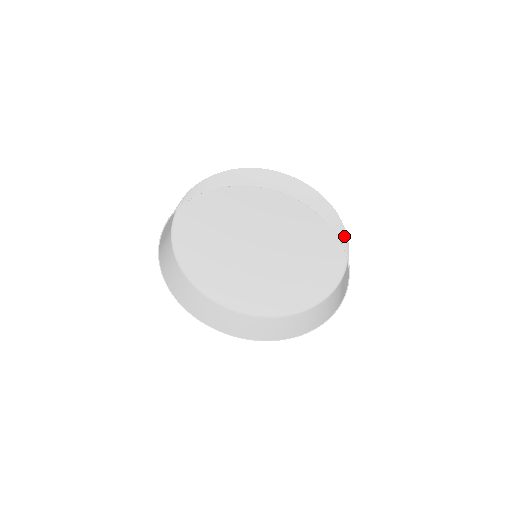
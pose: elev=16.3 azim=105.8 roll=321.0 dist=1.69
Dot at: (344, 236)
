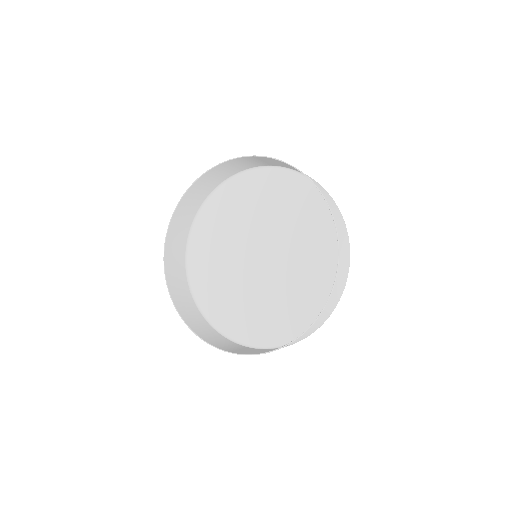
Dot at: occluded
